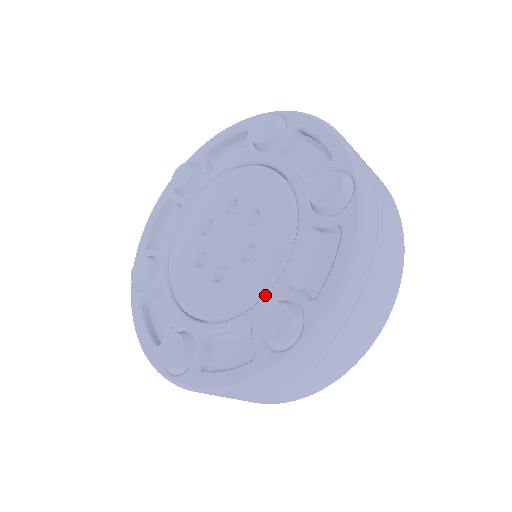
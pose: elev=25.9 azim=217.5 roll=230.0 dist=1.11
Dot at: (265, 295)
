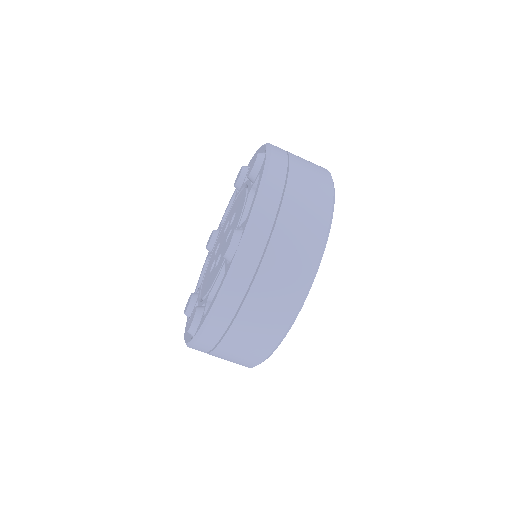
Dot at: (248, 189)
